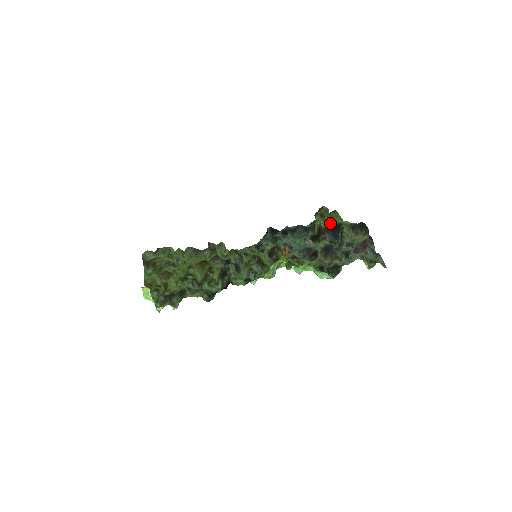
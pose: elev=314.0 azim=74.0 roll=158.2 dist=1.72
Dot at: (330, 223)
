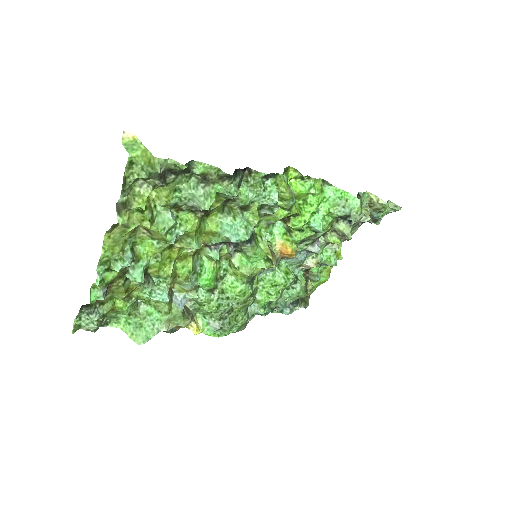
Dot at: (315, 274)
